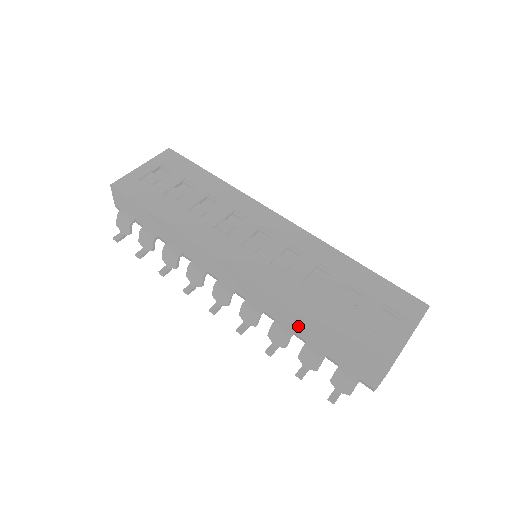
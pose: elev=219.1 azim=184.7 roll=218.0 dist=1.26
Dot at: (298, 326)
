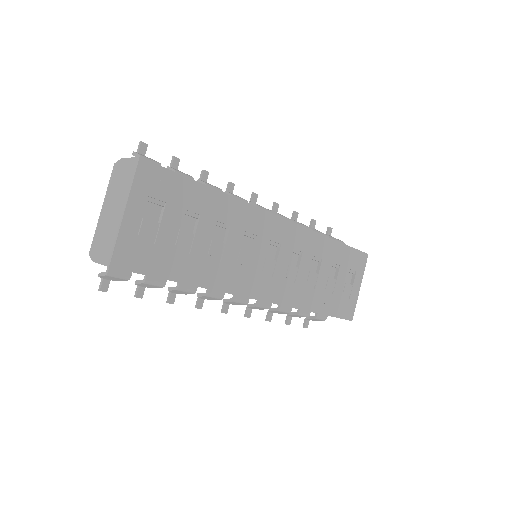
Dot at: occluded
